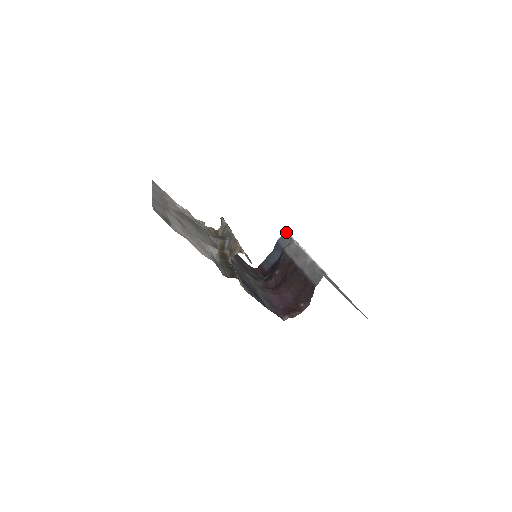
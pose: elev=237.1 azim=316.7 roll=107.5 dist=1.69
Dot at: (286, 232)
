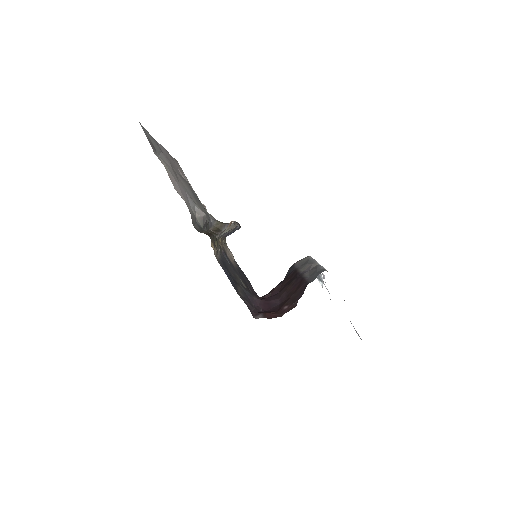
Dot at: occluded
